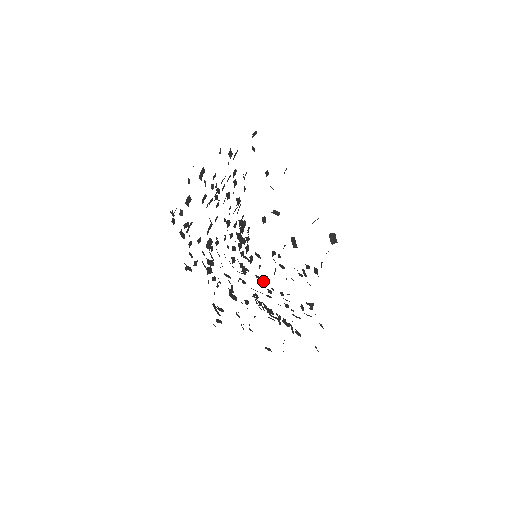
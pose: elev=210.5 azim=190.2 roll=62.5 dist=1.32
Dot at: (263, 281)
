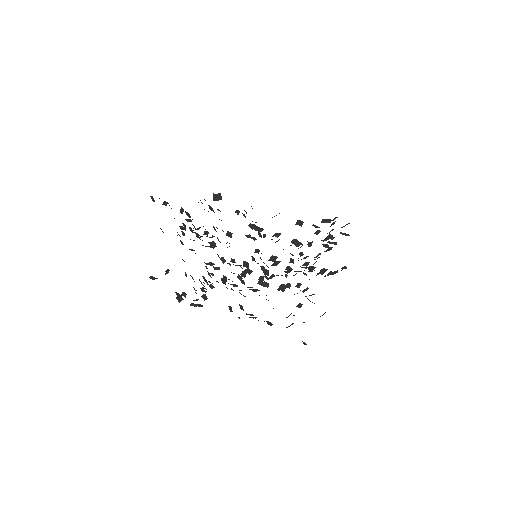
Dot at: occluded
